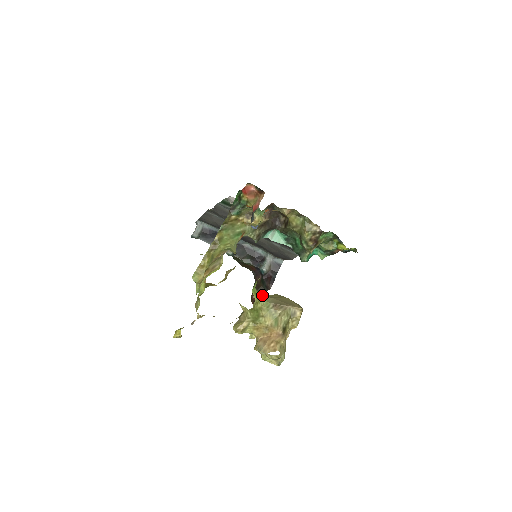
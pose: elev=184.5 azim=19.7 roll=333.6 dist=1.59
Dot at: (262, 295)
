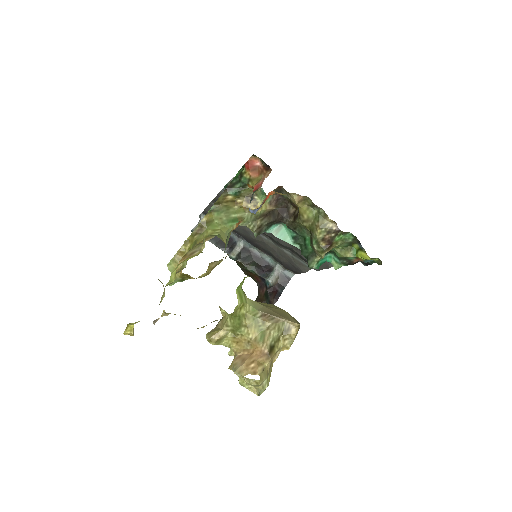
Dot at: (250, 299)
